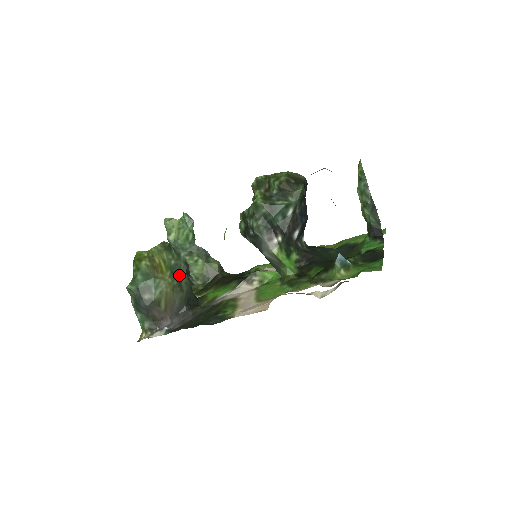
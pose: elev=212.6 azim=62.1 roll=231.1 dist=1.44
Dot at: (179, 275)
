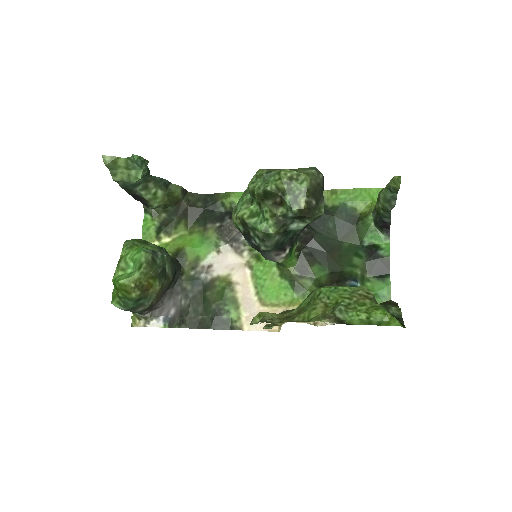
Dot at: (164, 268)
